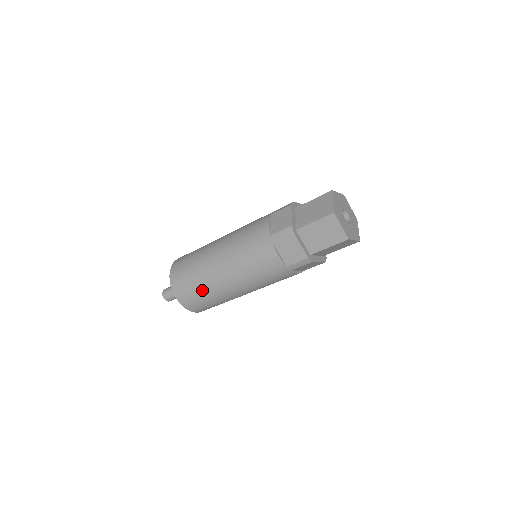
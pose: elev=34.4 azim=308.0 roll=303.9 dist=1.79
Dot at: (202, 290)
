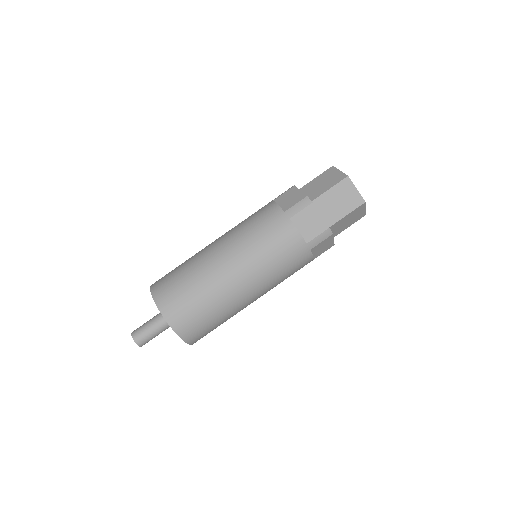
Dot at: (204, 299)
